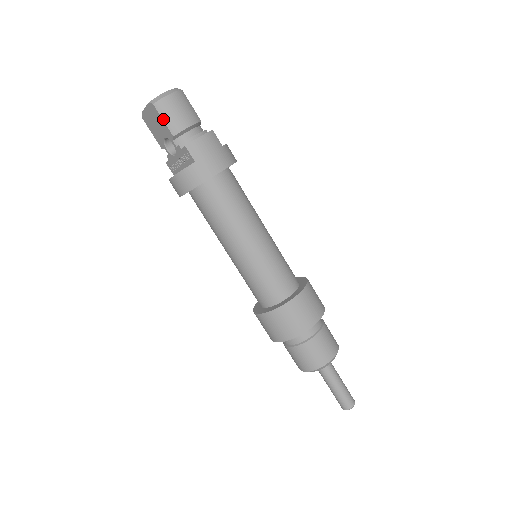
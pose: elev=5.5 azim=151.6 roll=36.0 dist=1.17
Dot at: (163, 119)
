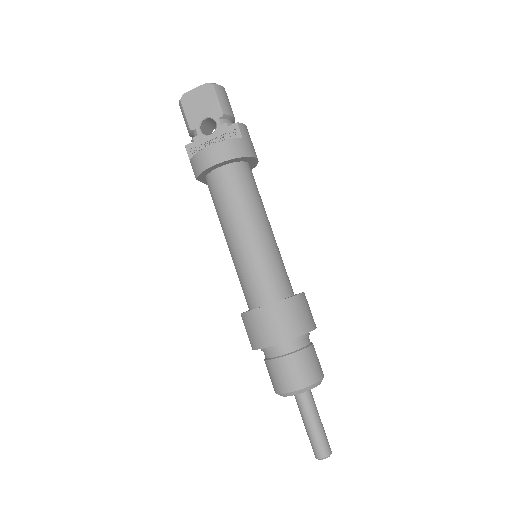
Dot at: (218, 98)
